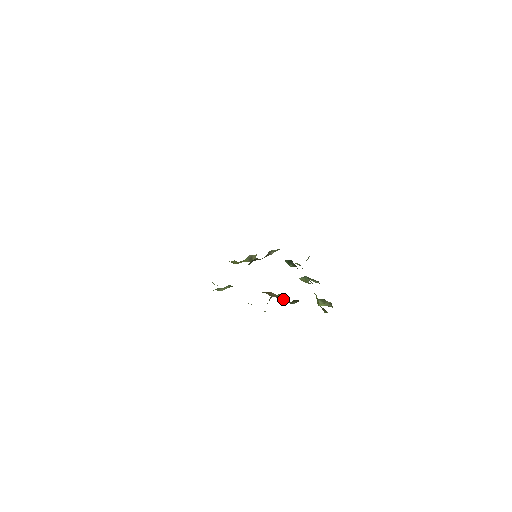
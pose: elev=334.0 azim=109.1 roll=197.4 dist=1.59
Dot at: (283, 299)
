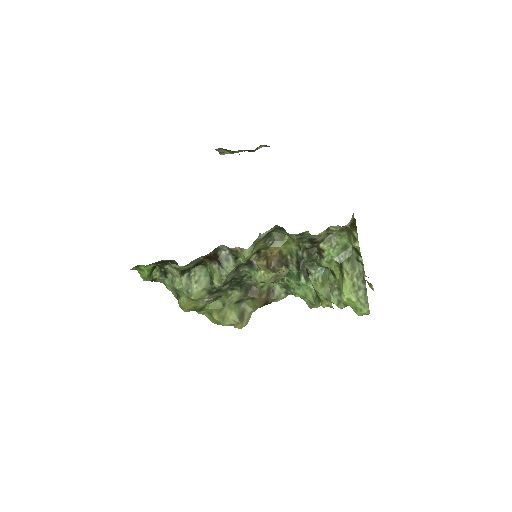
Dot at: (288, 256)
